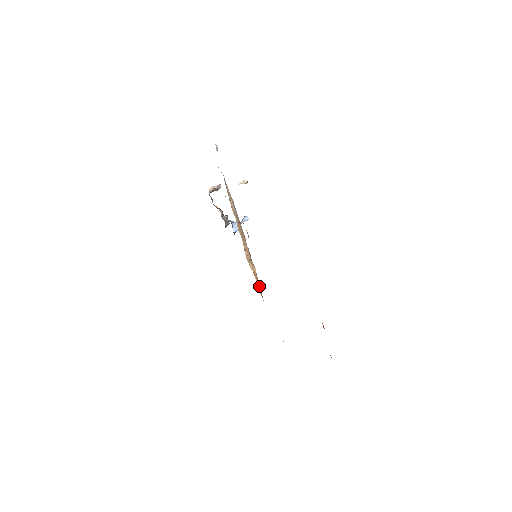
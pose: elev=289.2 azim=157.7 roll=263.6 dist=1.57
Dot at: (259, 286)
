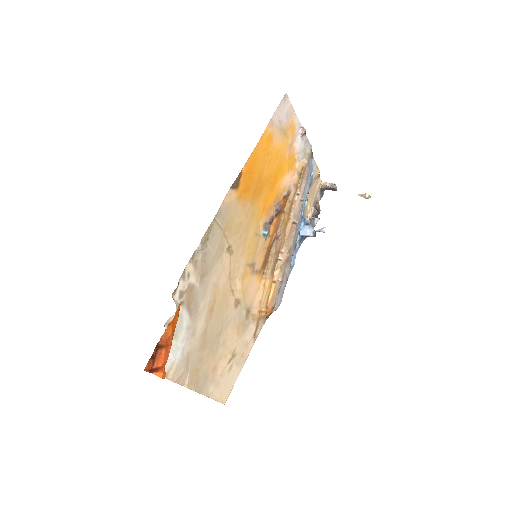
Dot at: (273, 298)
